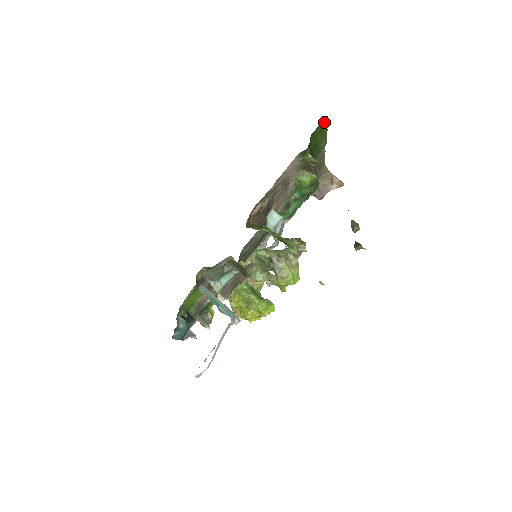
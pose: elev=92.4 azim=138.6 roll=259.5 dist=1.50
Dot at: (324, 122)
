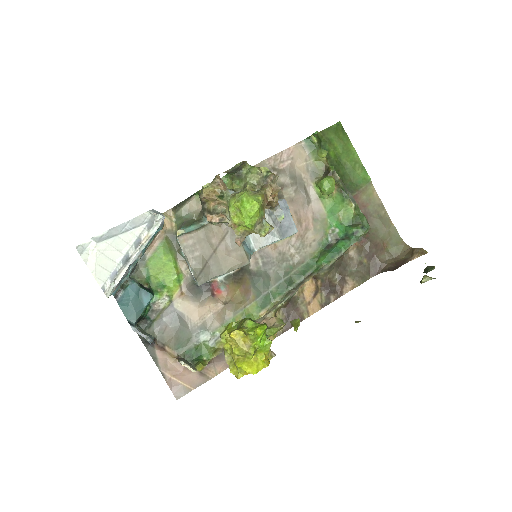
Dot at: (339, 130)
